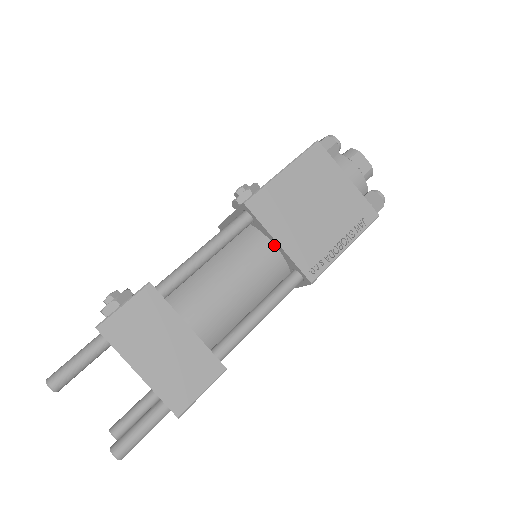
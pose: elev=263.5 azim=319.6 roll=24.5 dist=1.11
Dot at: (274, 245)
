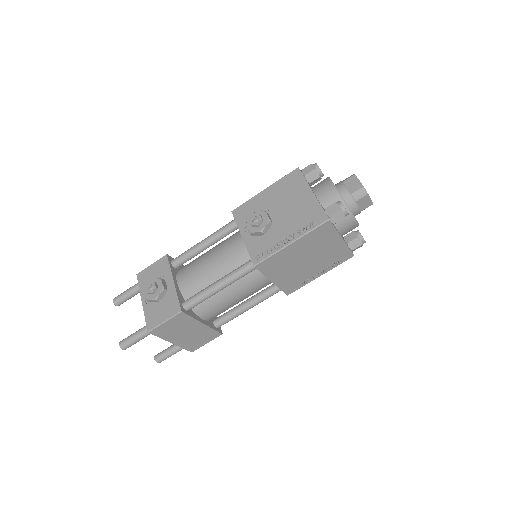
Dot at: occluded
